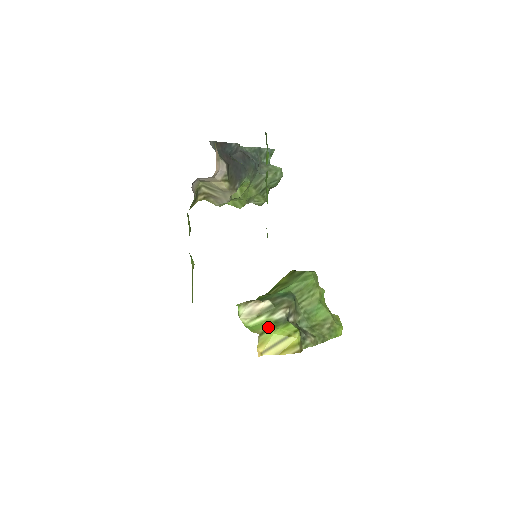
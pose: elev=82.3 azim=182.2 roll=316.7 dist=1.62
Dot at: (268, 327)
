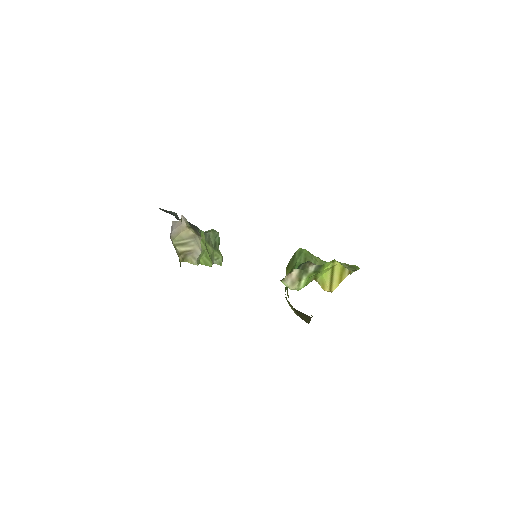
Dot at: (314, 275)
